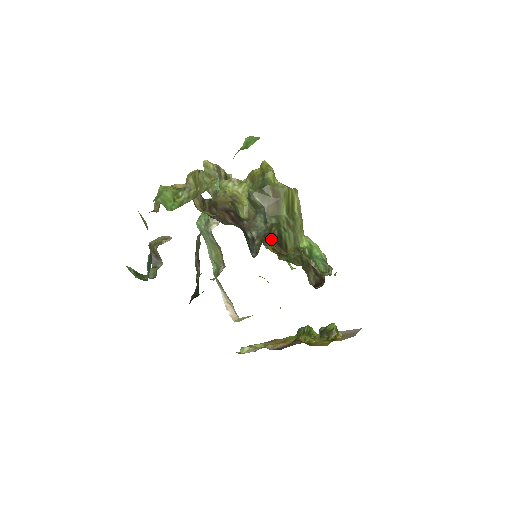
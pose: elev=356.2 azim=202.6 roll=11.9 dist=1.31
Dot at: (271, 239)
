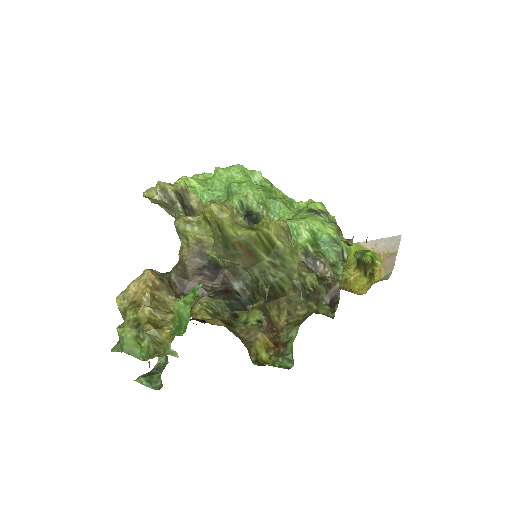
Dot at: (262, 299)
